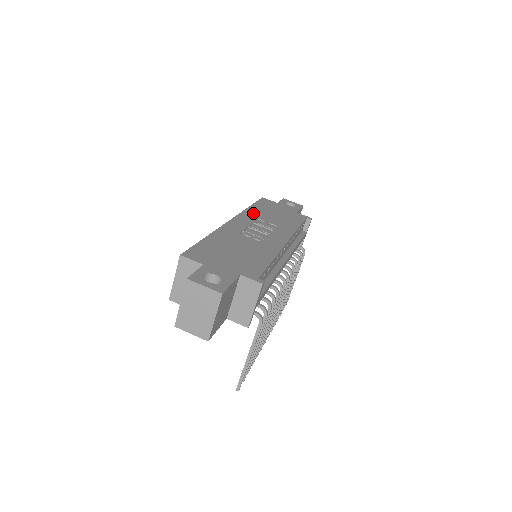
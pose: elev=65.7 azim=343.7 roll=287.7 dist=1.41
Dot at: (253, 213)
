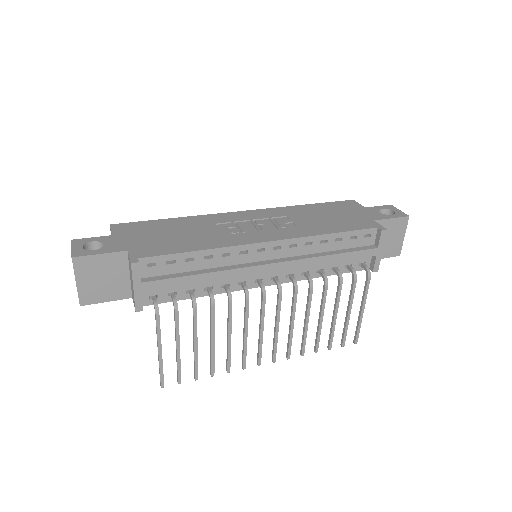
Dot at: (292, 210)
